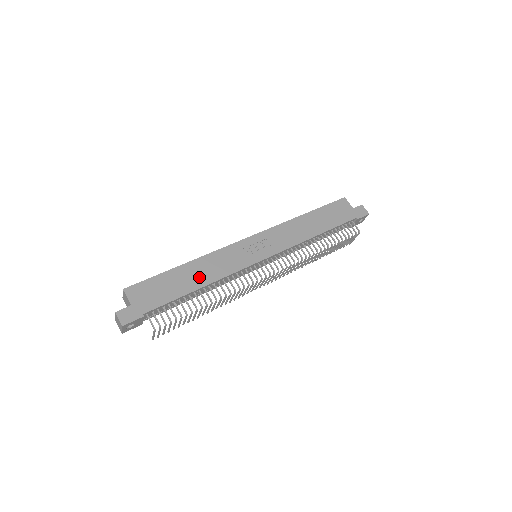
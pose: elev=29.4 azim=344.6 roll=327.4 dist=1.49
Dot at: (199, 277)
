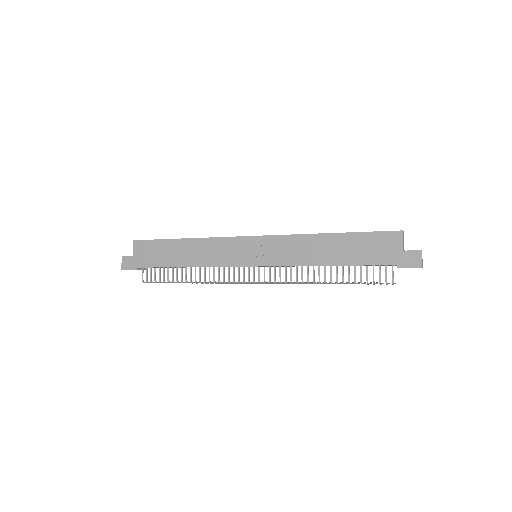
Dot at: (188, 256)
